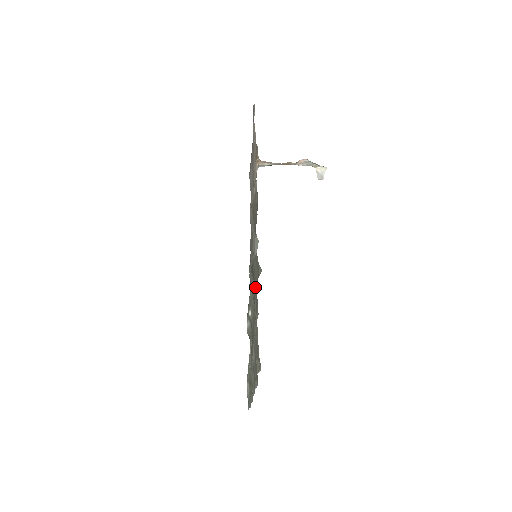
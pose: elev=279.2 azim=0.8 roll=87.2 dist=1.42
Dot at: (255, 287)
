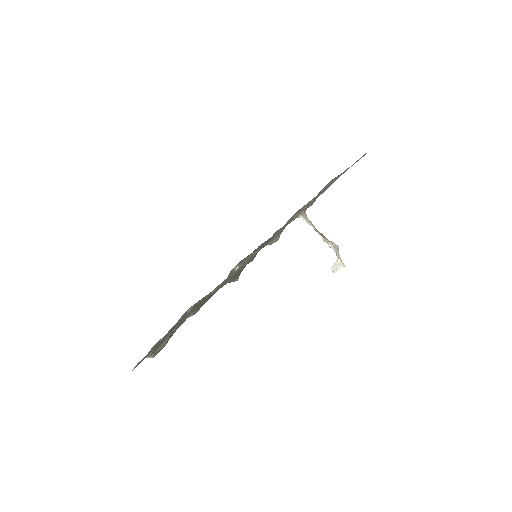
Dot at: occluded
